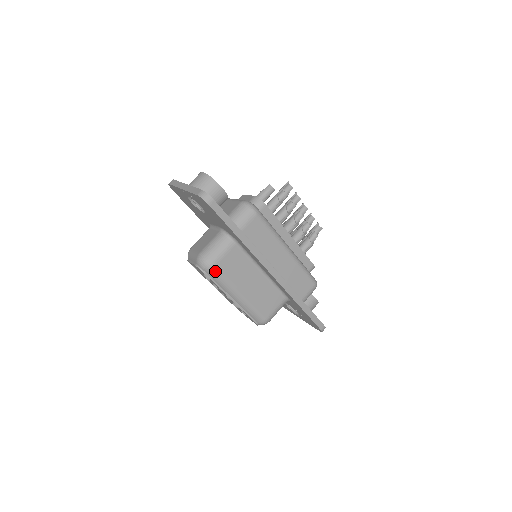
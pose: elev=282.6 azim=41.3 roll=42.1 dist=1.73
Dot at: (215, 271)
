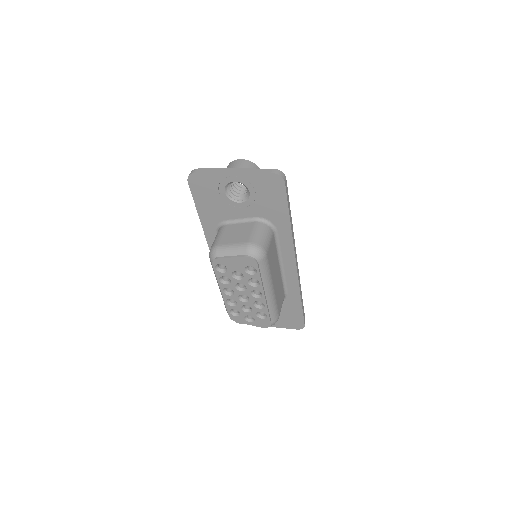
Dot at: (266, 260)
